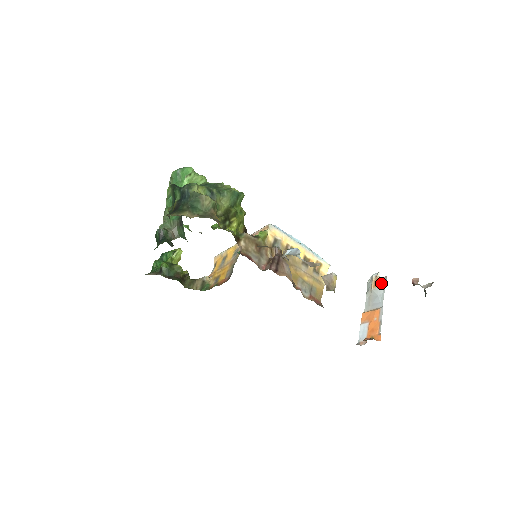
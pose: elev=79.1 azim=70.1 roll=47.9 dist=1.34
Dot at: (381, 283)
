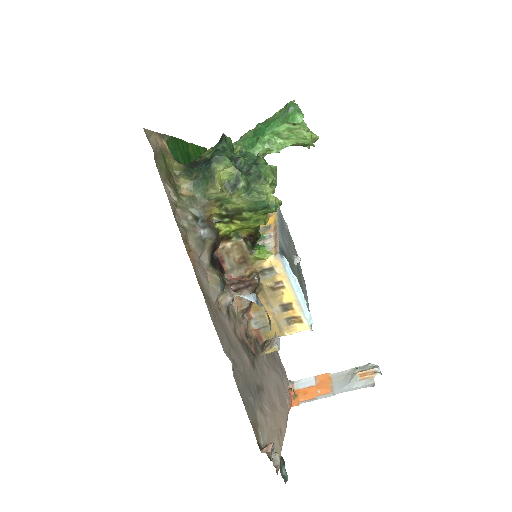
Dot at: (365, 382)
